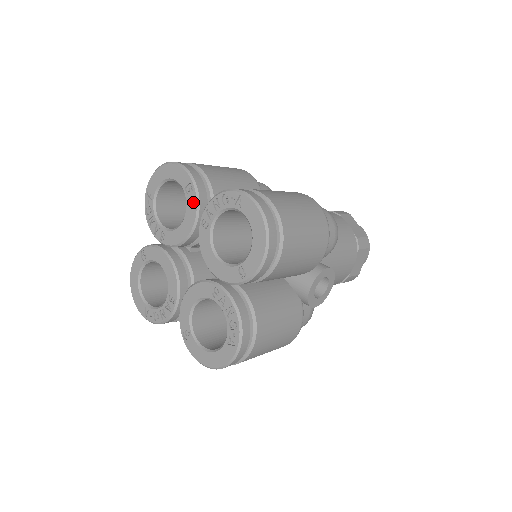
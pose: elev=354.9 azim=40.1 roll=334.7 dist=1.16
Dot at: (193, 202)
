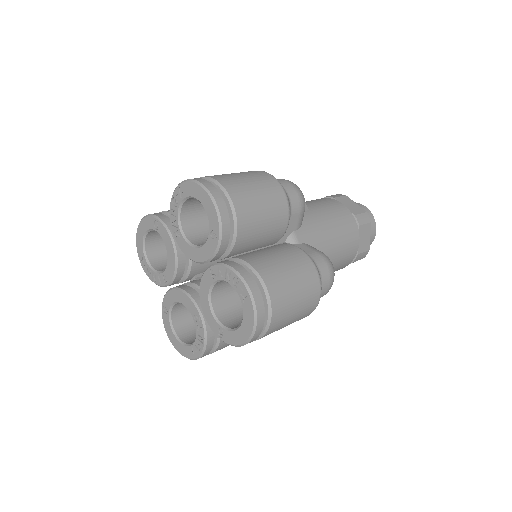
Dot at: (212, 248)
